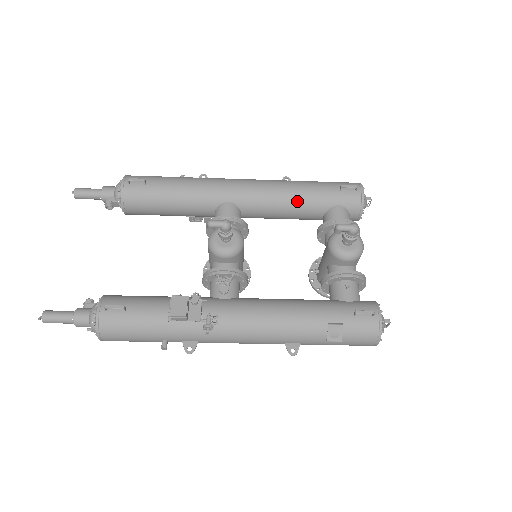
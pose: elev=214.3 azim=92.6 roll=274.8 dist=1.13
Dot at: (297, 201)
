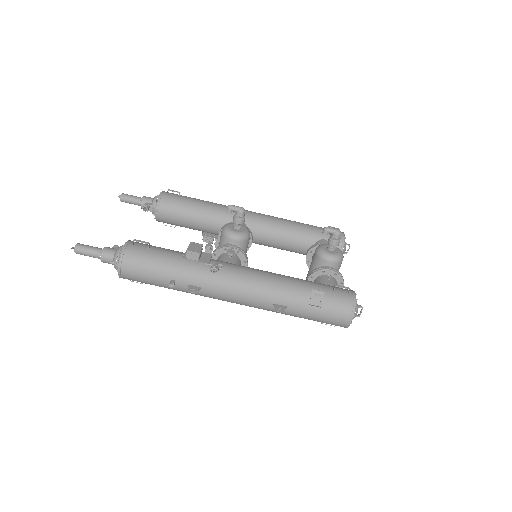
Dot at: (293, 230)
